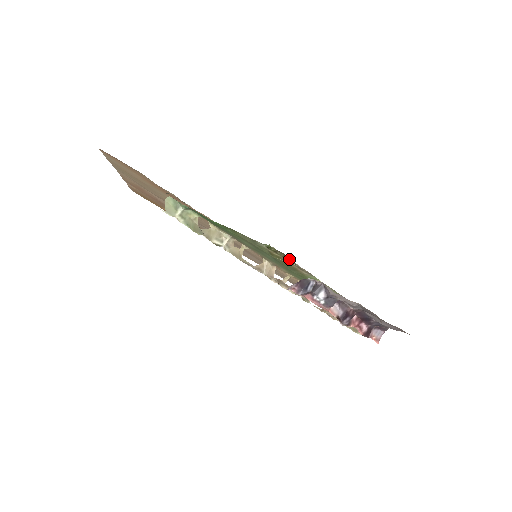
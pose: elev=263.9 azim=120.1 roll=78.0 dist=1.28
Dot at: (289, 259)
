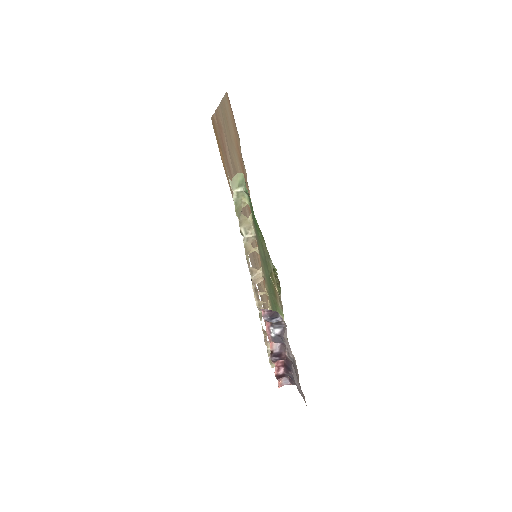
Dot at: (279, 288)
